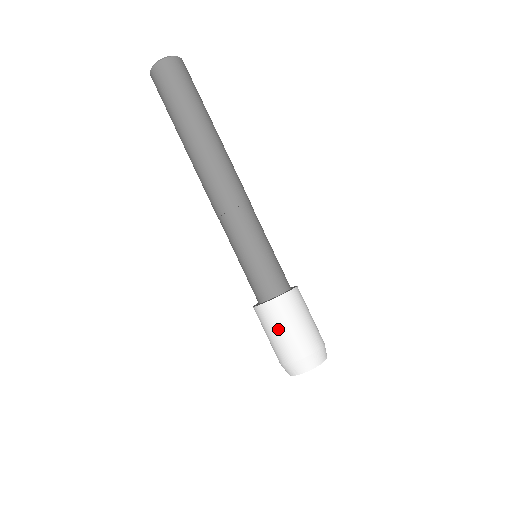
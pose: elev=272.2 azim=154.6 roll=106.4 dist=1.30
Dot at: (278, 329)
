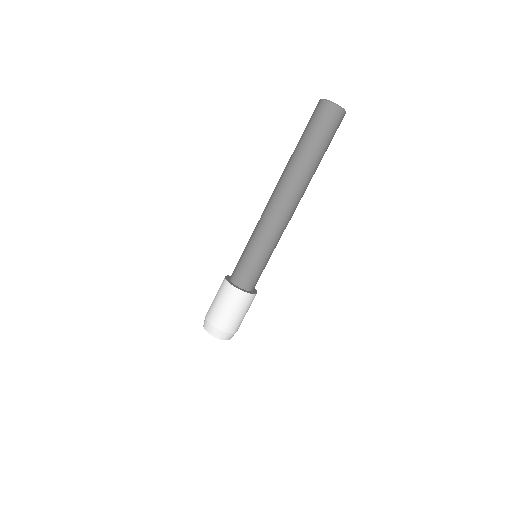
Dot at: (230, 307)
